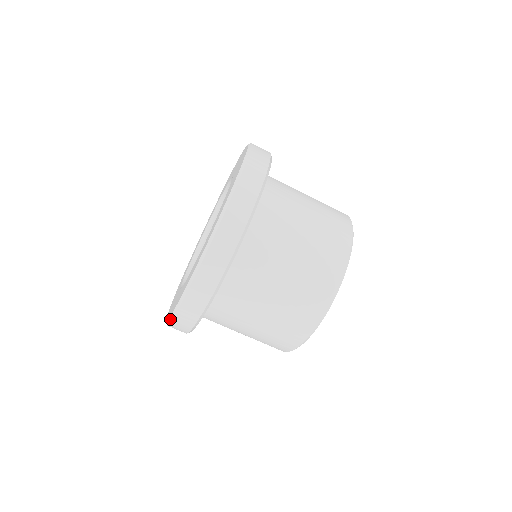
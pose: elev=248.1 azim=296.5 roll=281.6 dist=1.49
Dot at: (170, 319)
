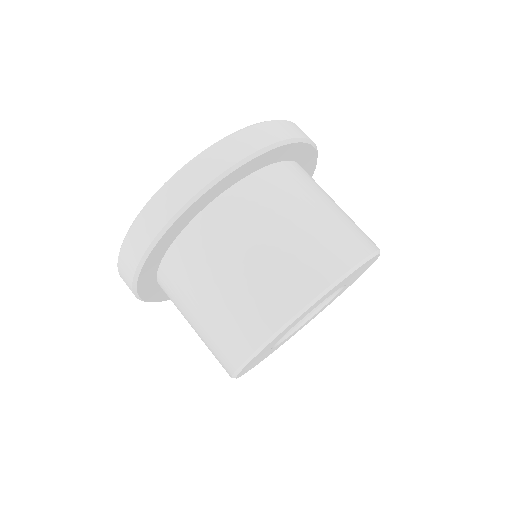
Dot at: (128, 231)
